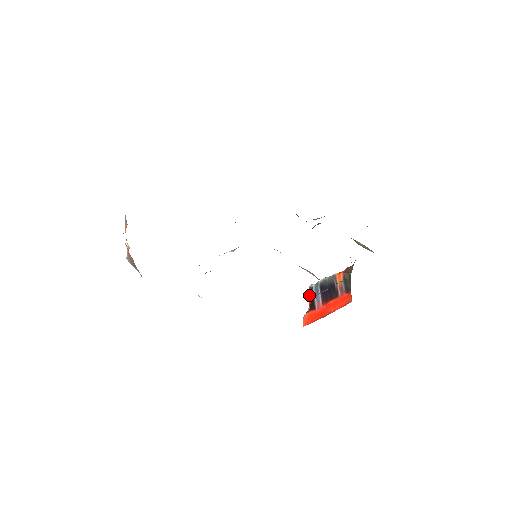
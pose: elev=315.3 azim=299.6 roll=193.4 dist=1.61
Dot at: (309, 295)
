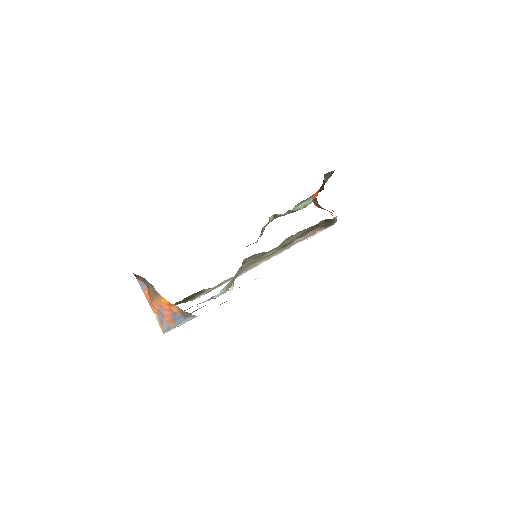
Dot at: occluded
